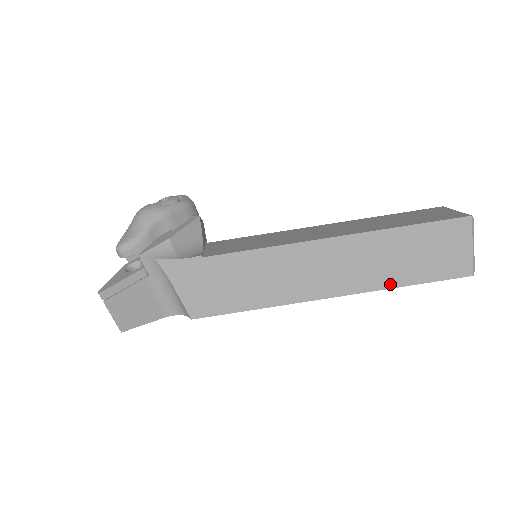
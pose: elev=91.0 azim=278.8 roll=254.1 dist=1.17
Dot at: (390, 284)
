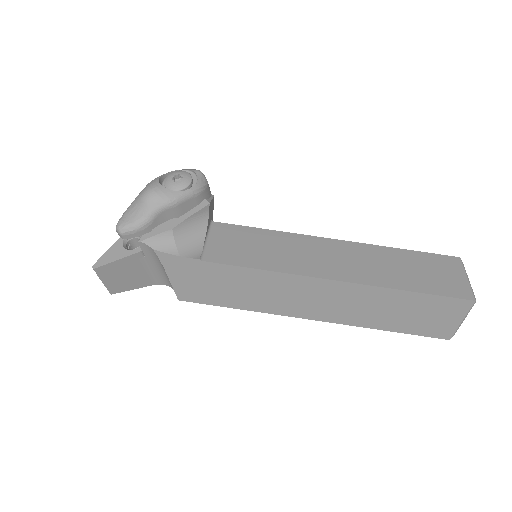
Dot at: (371, 325)
